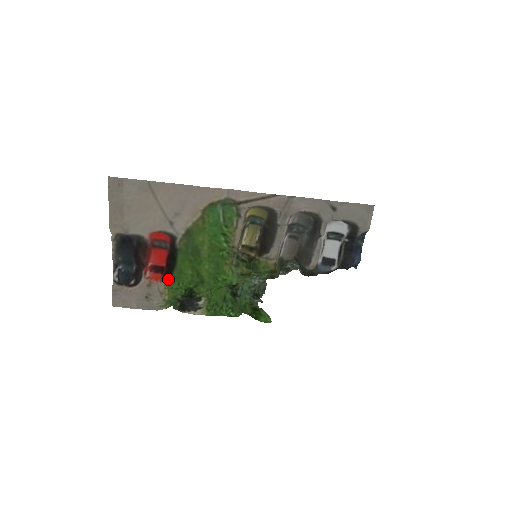
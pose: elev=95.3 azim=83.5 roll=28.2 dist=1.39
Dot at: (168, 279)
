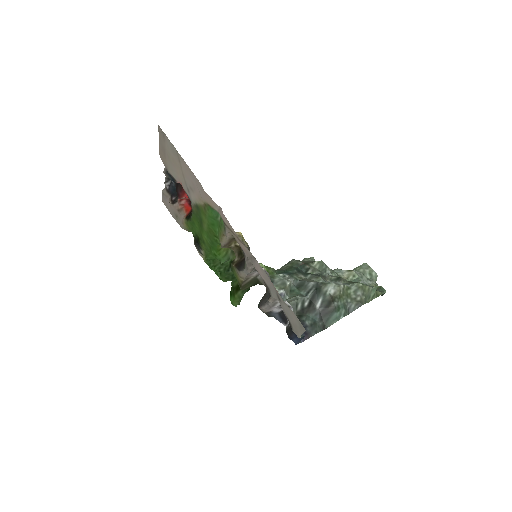
Dot at: (188, 219)
